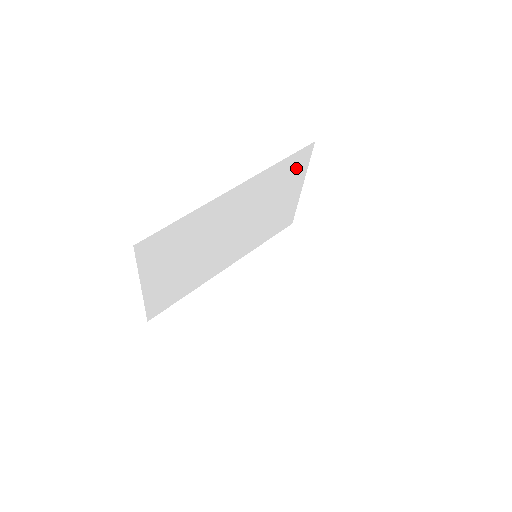
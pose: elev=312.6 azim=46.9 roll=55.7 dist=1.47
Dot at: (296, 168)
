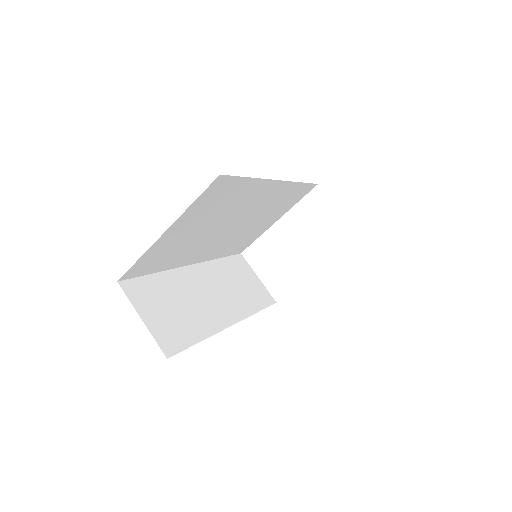
Dot at: (295, 198)
